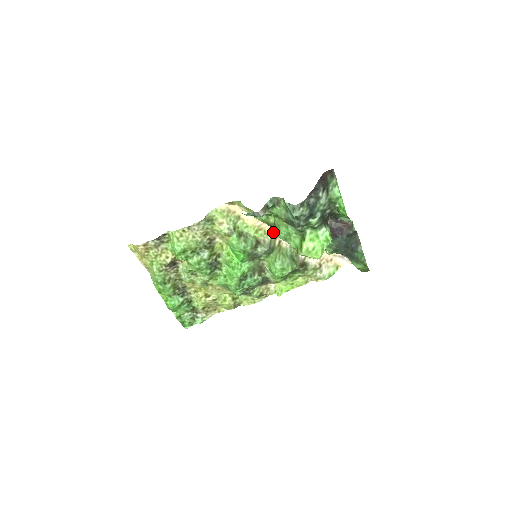
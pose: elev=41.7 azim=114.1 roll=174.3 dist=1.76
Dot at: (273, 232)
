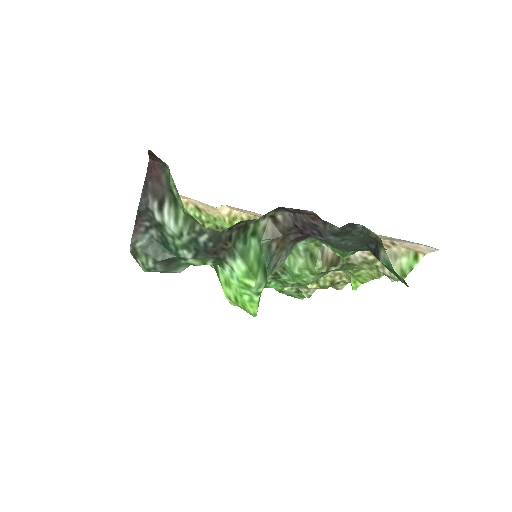
Dot at: (256, 216)
